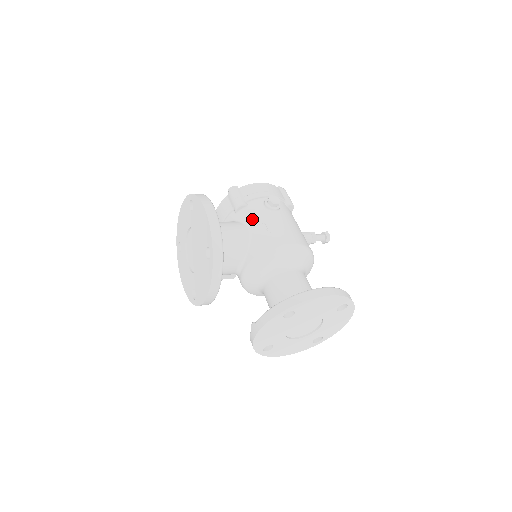
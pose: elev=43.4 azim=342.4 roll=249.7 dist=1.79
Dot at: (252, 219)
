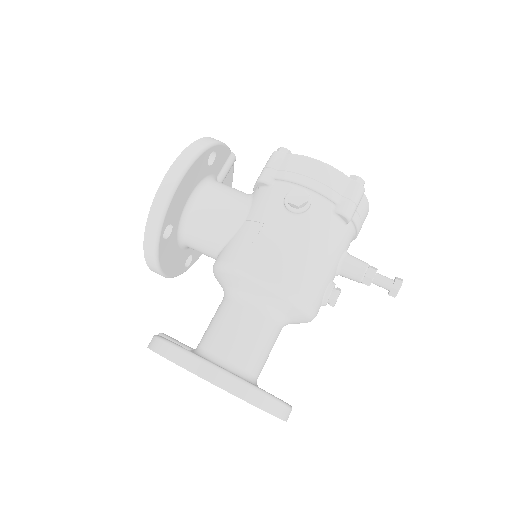
Dot at: (257, 208)
